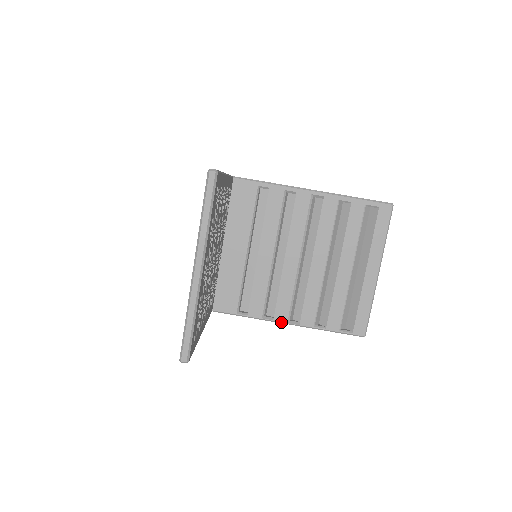
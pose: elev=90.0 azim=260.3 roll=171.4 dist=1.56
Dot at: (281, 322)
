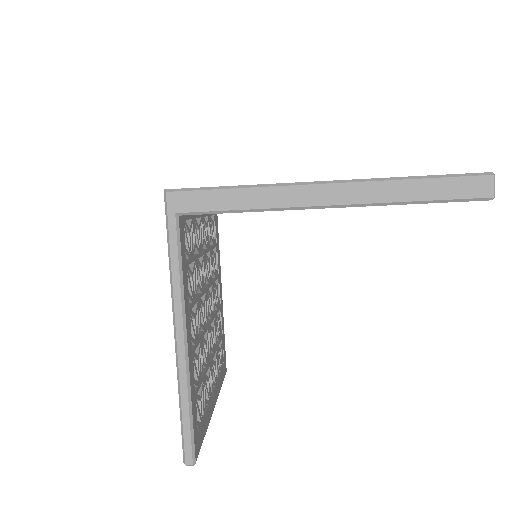
Dot at: occluded
